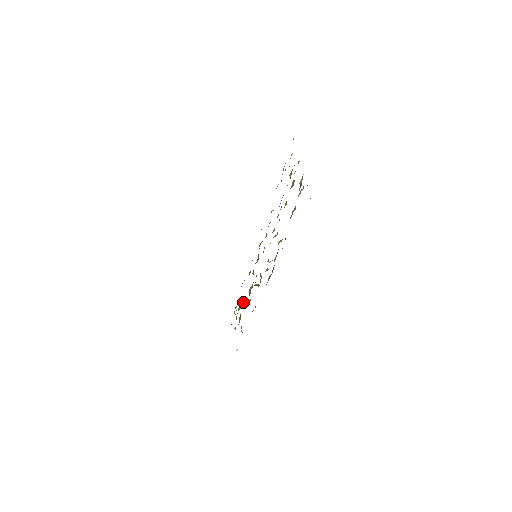
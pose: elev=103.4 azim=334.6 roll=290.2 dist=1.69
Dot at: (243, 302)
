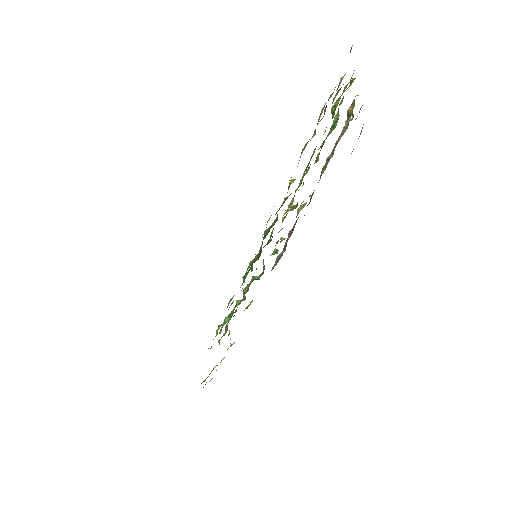
Dot at: (232, 311)
